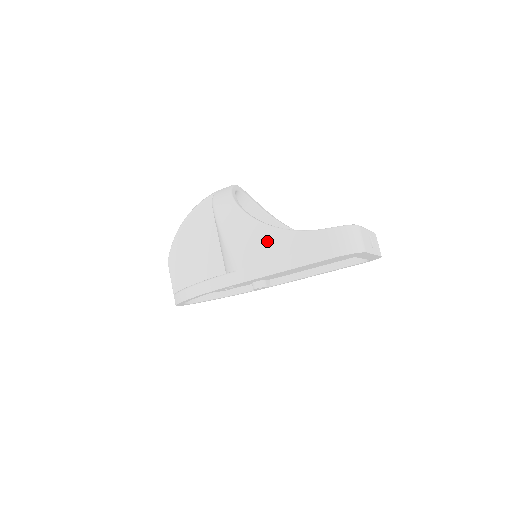
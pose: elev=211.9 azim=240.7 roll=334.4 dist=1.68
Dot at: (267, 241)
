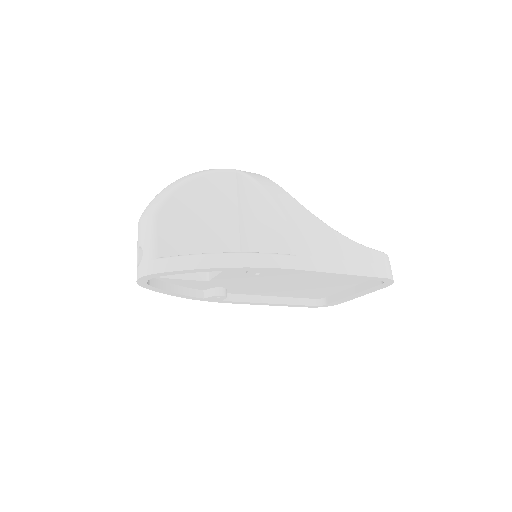
Dot at: (330, 239)
